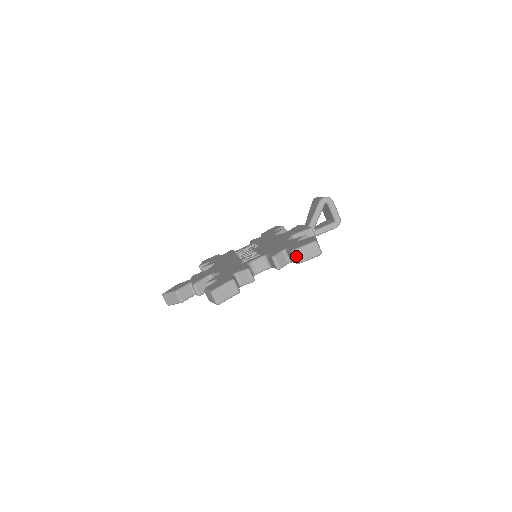
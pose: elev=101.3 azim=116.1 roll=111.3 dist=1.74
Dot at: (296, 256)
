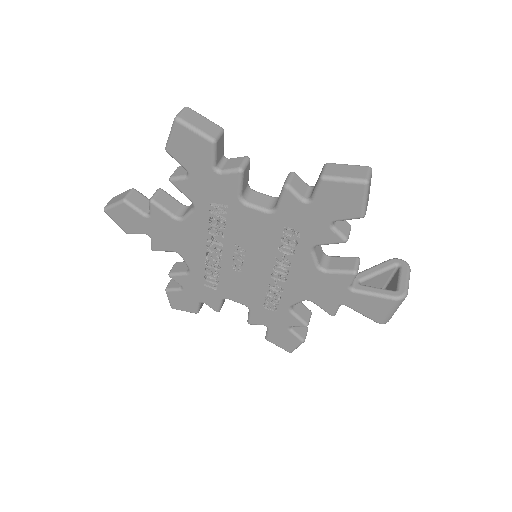
Dot at: (328, 168)
